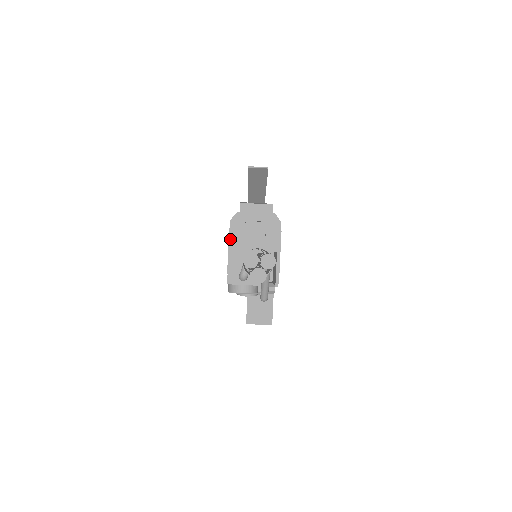
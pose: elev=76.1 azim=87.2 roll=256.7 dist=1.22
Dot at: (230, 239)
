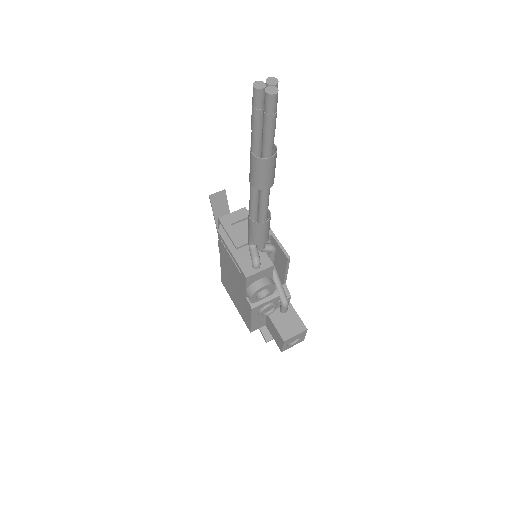
Dot at: (227, 244)
